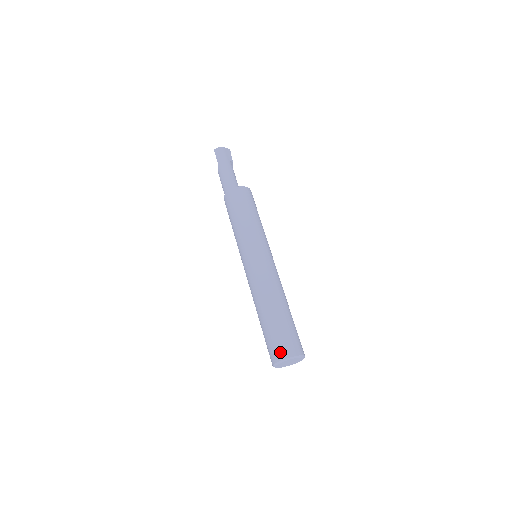
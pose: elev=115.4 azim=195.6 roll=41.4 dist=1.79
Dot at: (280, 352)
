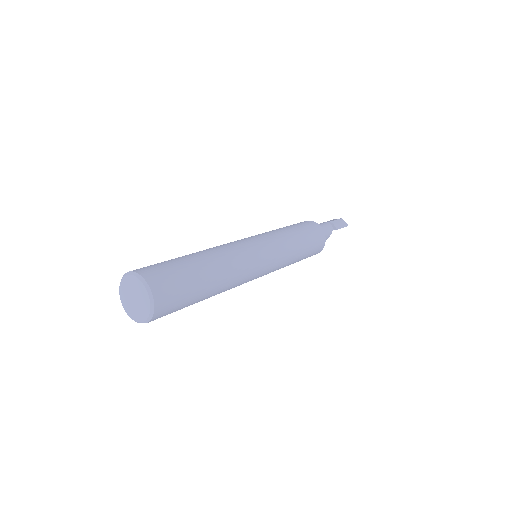
Dot at: occluded
